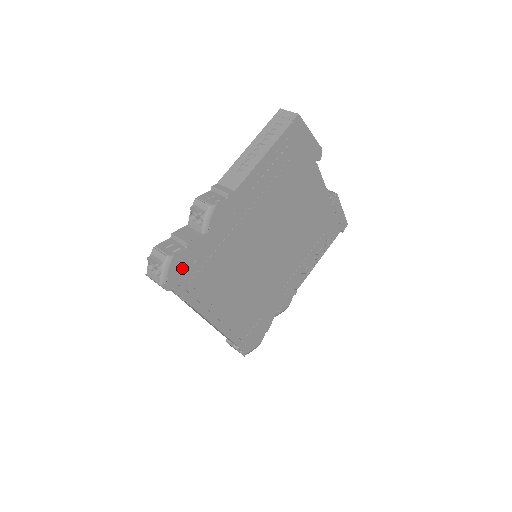
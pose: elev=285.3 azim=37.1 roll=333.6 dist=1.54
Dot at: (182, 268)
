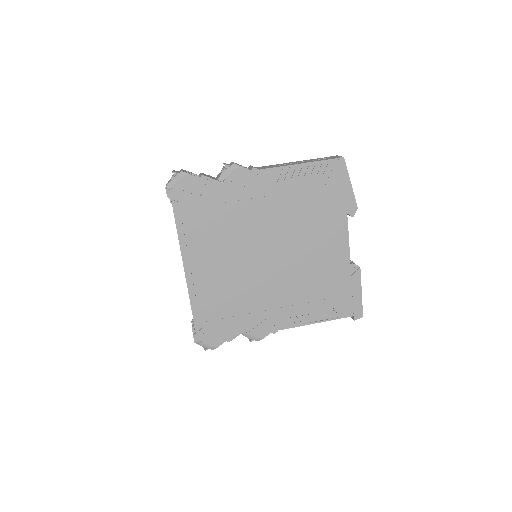
Dot at: (188, 191)
